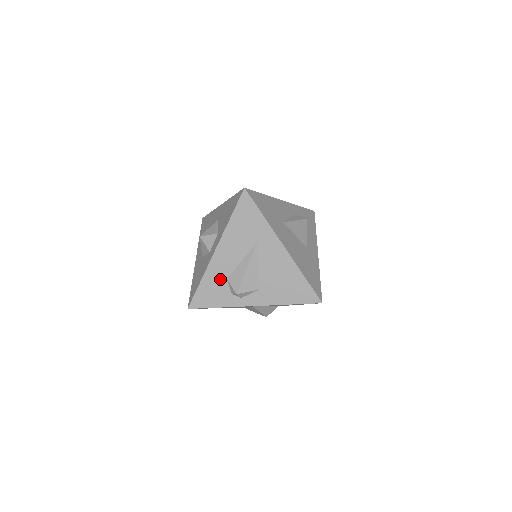
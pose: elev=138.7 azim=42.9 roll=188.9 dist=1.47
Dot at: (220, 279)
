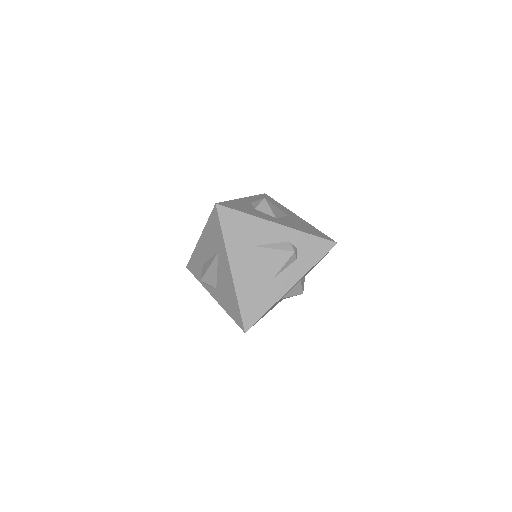
Dot at: (200, 262)
